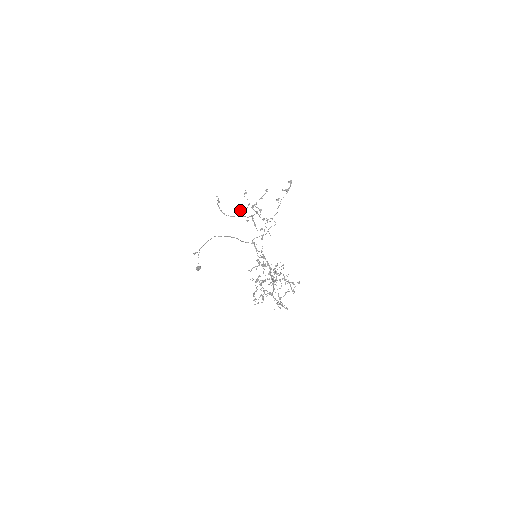
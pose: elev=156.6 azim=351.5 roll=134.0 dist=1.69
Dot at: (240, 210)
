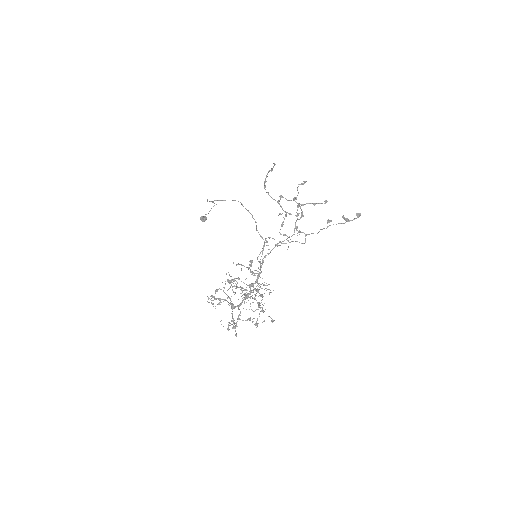
Dot at: (282, 196)
